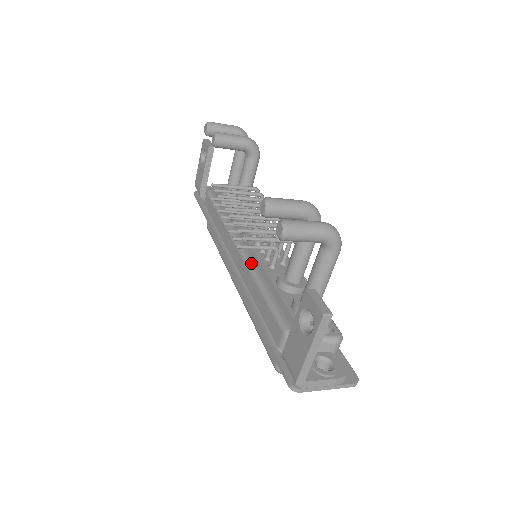
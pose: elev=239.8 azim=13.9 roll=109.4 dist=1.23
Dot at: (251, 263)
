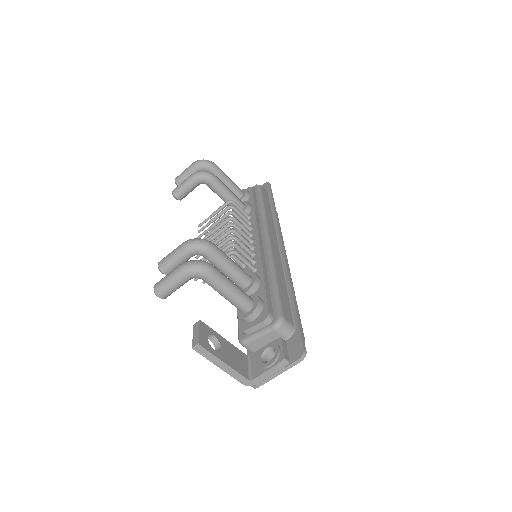
Dot at: occluded
